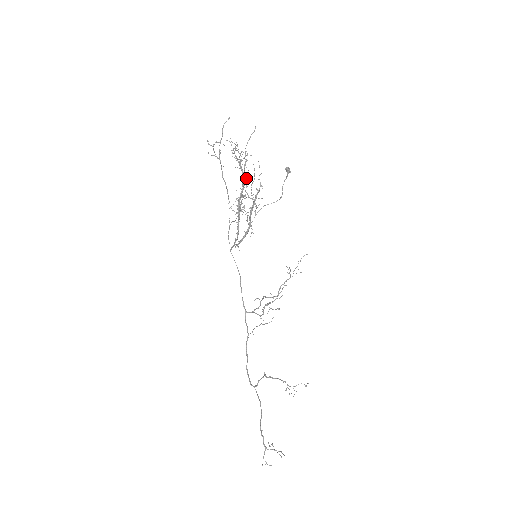
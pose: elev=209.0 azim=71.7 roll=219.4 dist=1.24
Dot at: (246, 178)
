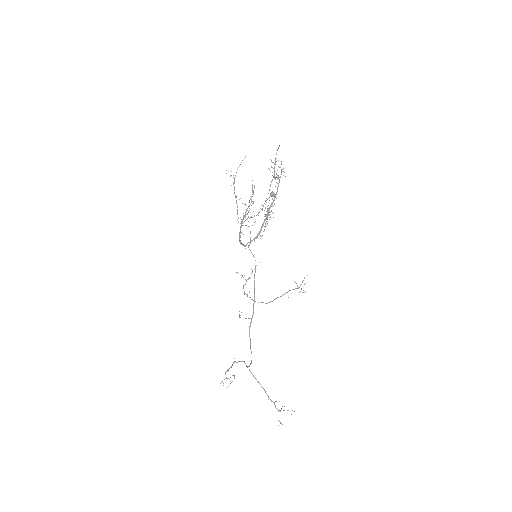
Dot at: occluded
